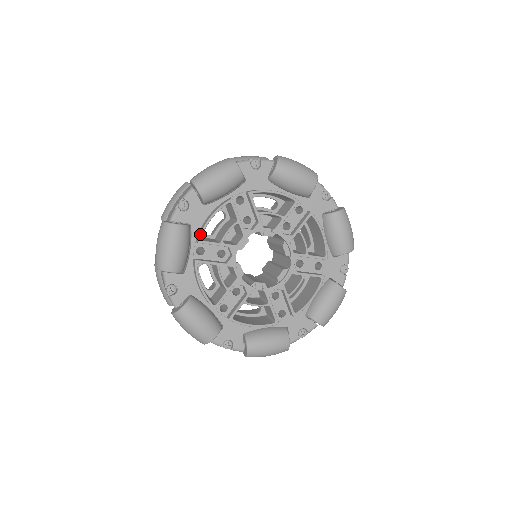
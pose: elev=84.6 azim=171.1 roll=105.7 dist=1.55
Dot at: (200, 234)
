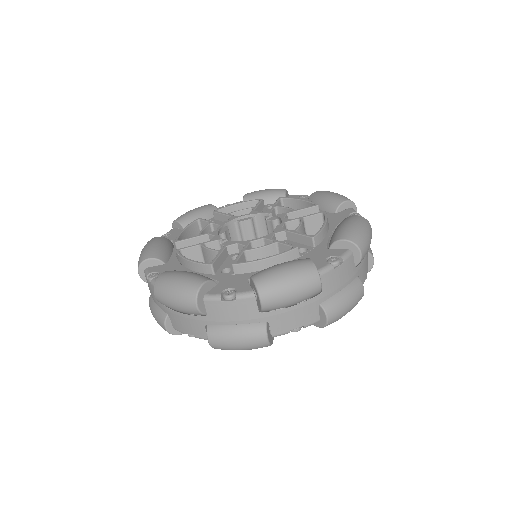
Dot at: (220, 209)
